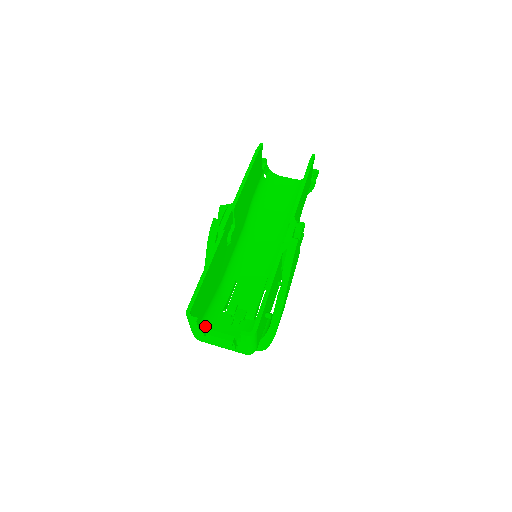
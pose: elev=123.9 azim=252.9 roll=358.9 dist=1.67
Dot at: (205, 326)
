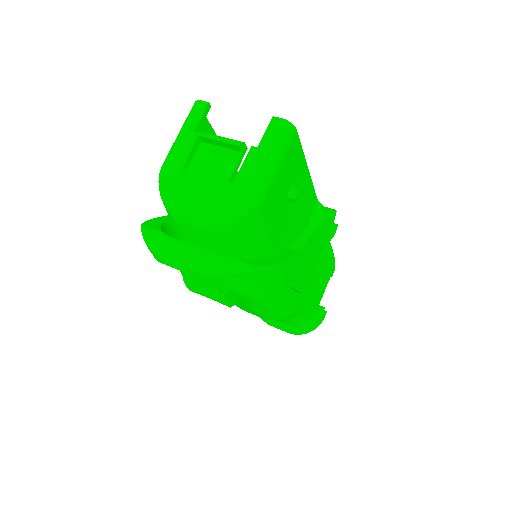
Dot at: occluded
